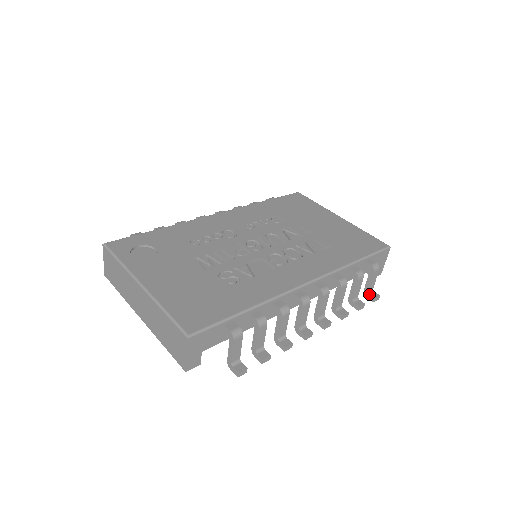
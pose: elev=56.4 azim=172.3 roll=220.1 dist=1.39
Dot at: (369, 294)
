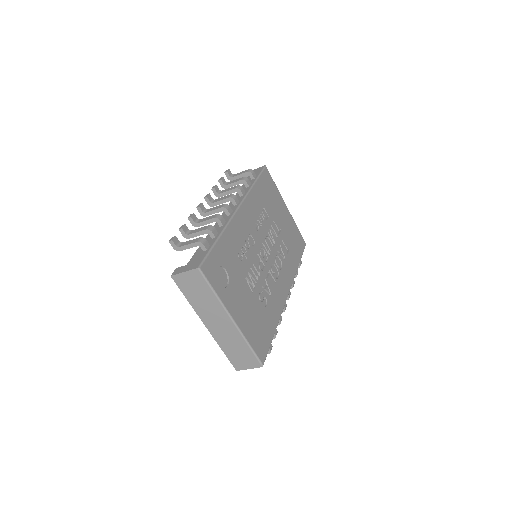
Dot at: occluded
